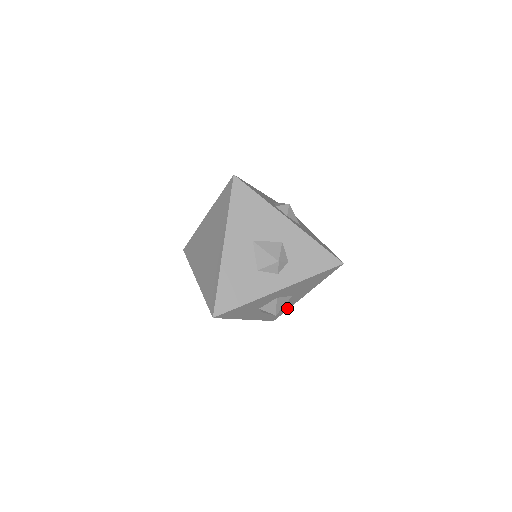
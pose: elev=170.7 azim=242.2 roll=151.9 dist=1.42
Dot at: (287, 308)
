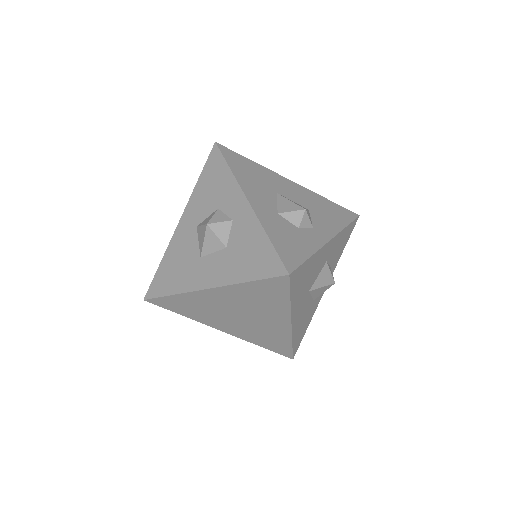
Dot at: occluded
